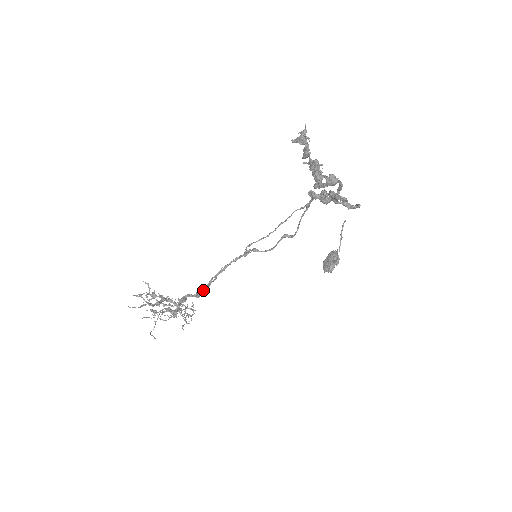
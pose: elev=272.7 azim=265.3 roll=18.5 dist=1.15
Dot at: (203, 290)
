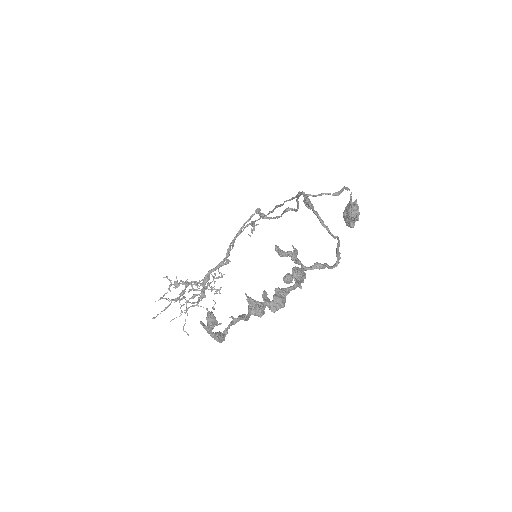
Dot at: (223, 261)
